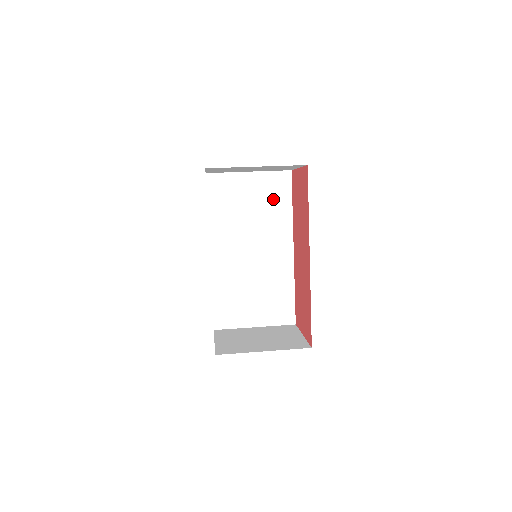
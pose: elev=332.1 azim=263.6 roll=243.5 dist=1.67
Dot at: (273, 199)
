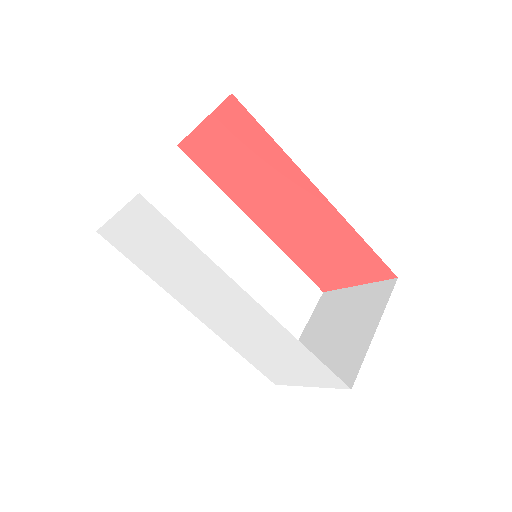
Dot at: (191, 193)
